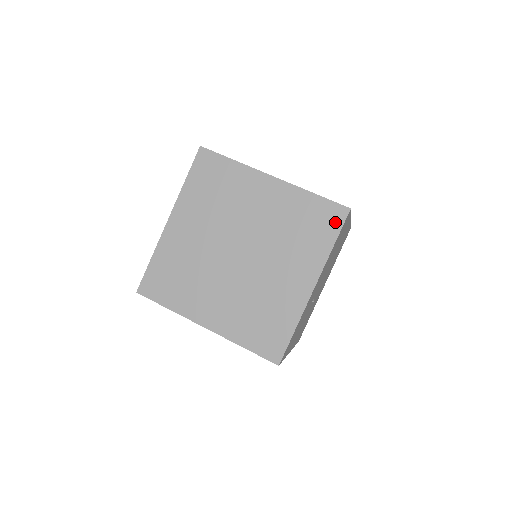
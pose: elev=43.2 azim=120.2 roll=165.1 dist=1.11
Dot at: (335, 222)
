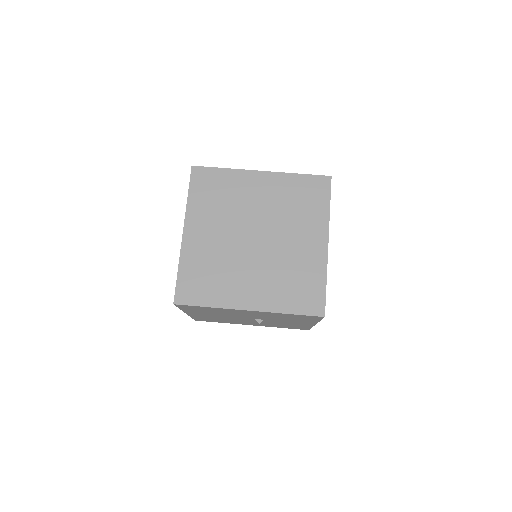
Dot at: (324, 189)
